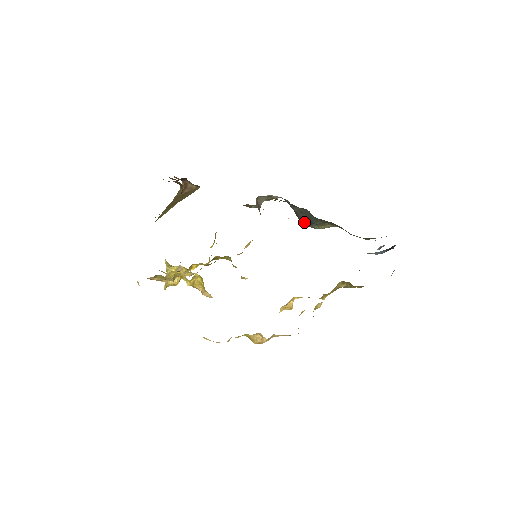
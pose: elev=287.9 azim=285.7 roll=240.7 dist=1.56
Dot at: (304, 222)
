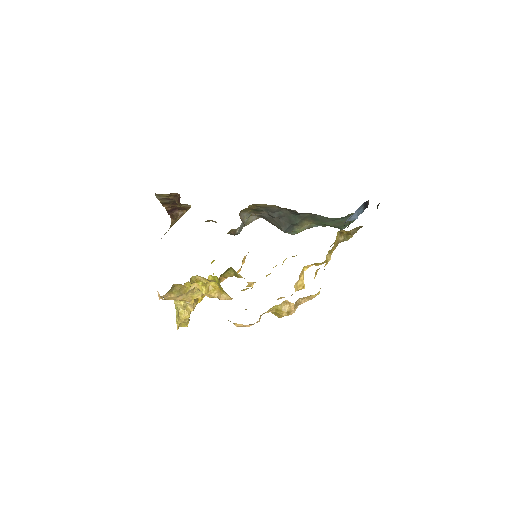
Dot at: (286, 227)
